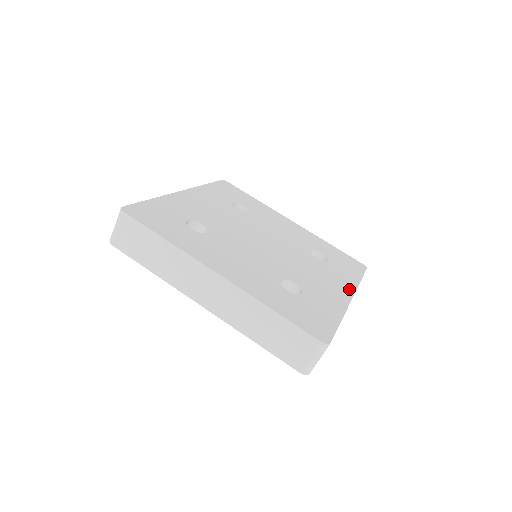
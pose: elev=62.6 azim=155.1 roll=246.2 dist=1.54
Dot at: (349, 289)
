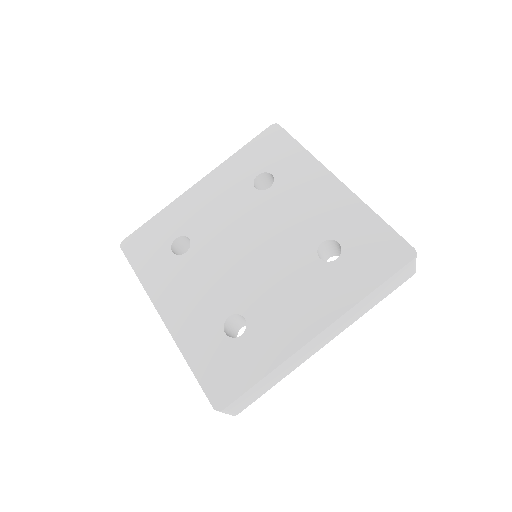
Dot at: (323, 174)
